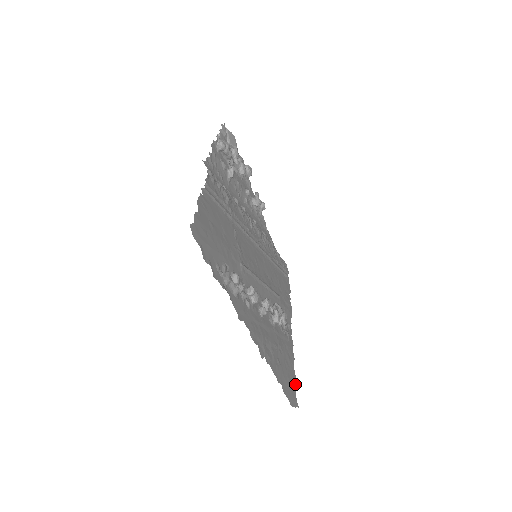
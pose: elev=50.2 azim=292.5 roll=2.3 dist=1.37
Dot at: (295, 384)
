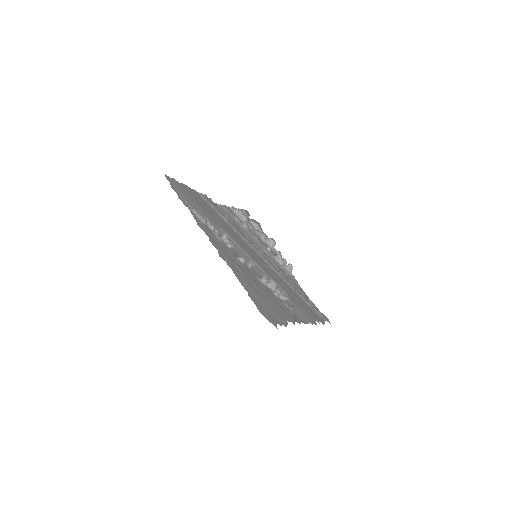
Dot at: (282, 324)
